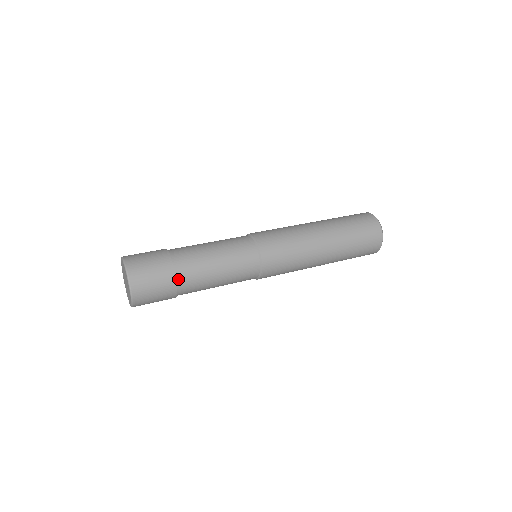
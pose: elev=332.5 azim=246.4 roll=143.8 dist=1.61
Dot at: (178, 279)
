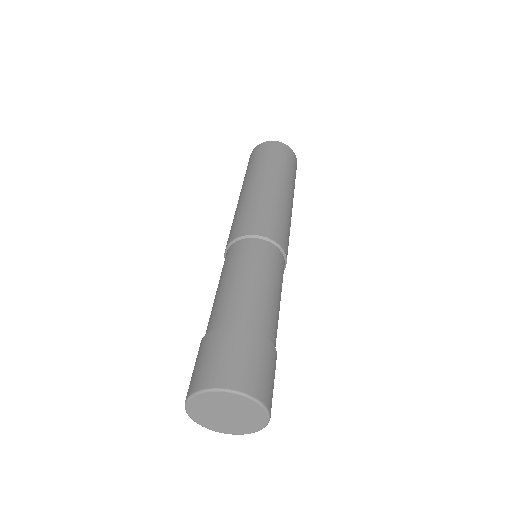
Dot at: (274, 347)
